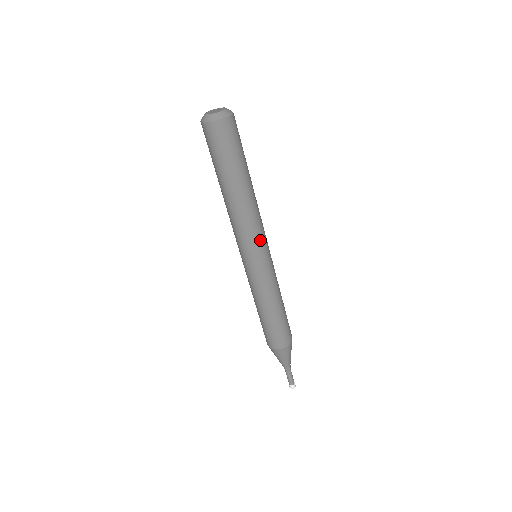
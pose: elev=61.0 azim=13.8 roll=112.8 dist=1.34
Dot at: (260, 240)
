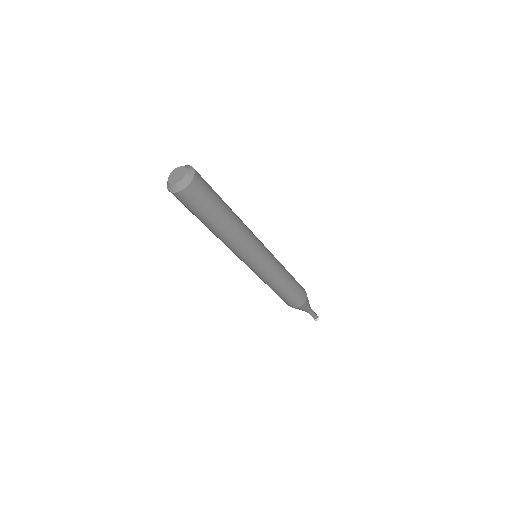
Dot at: (252, 255)
